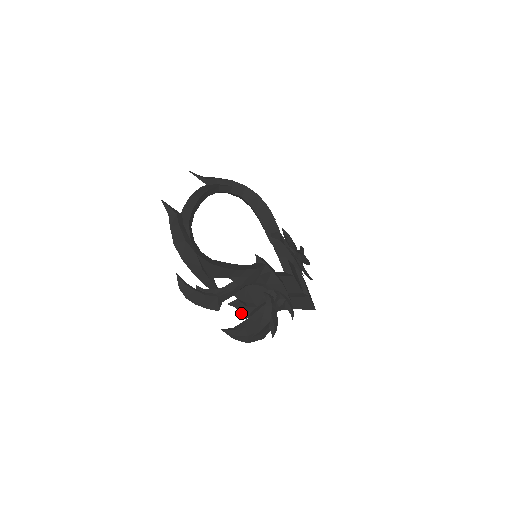
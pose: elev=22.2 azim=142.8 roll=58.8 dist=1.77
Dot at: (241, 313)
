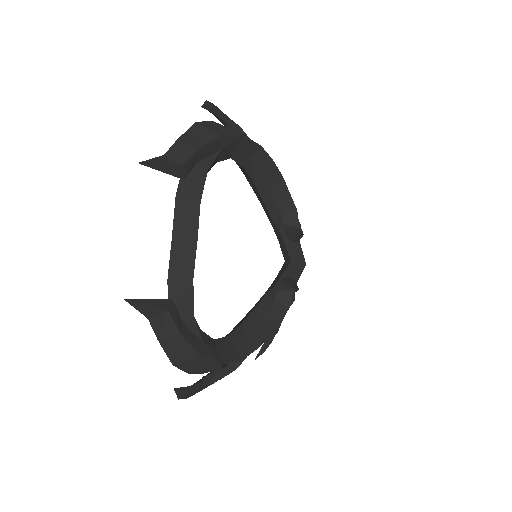
Dot at: occluded
